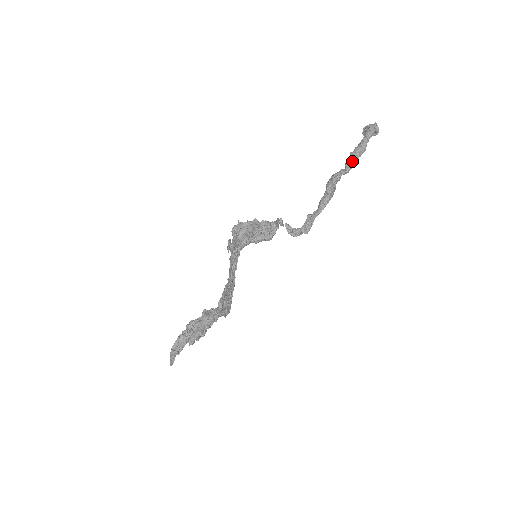
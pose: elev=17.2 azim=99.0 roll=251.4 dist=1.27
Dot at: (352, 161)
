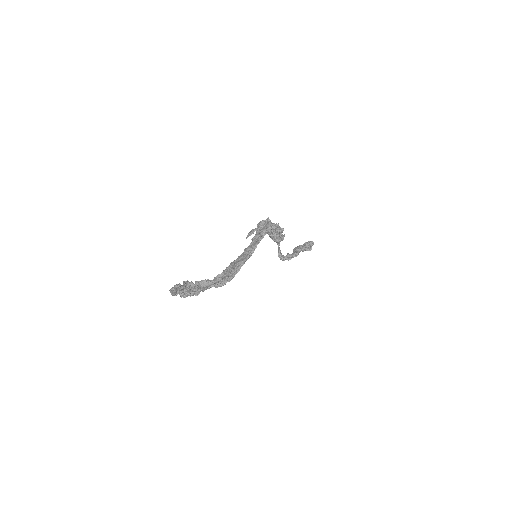
Dot at: (307, 246)
